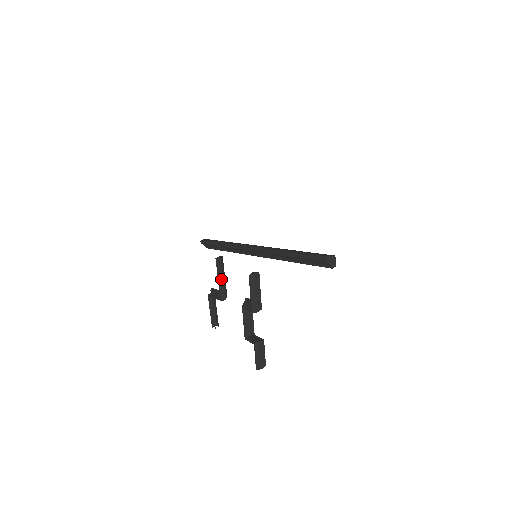
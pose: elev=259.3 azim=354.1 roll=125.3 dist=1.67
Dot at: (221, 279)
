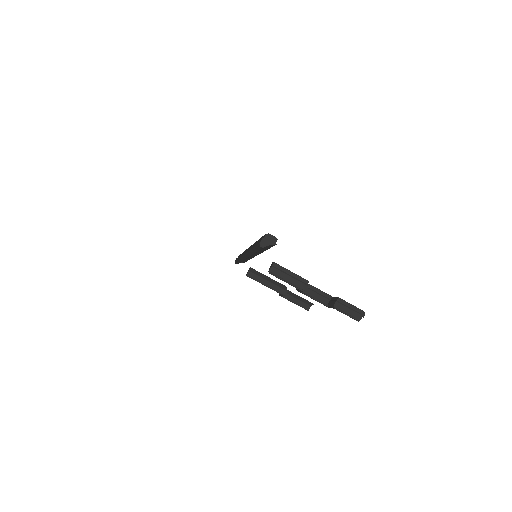
Dot at: (267, 283)
